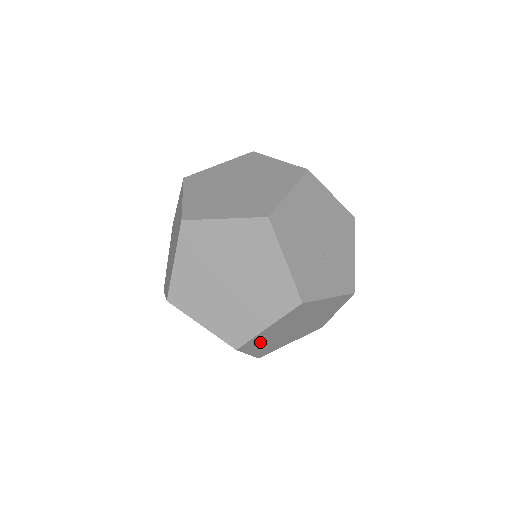
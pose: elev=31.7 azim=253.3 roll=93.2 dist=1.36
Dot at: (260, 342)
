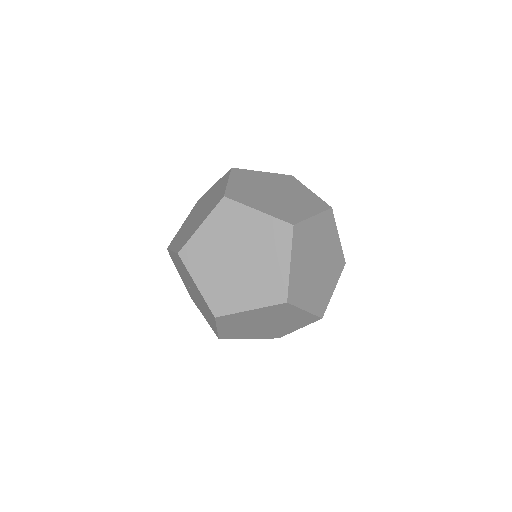
Dot at: (302, 246)
